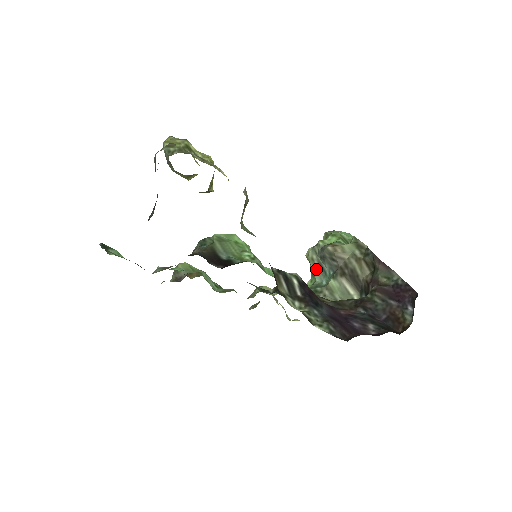
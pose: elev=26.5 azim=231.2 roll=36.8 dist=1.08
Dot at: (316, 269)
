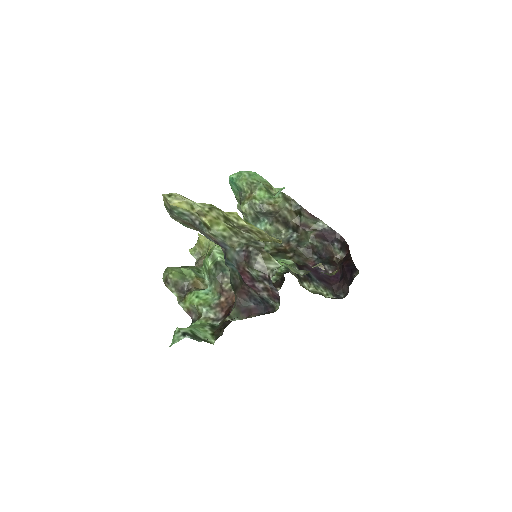
Dot at: (253, 220)
